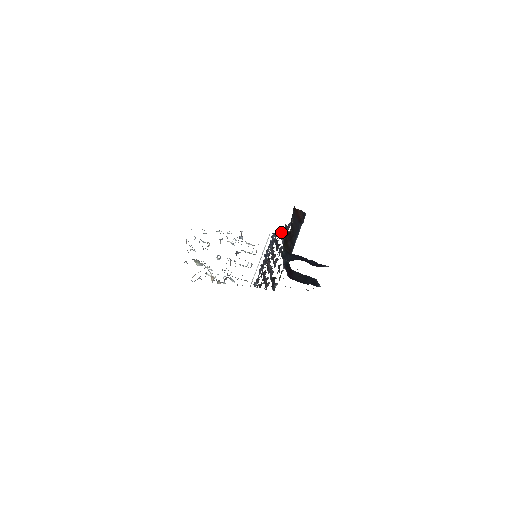
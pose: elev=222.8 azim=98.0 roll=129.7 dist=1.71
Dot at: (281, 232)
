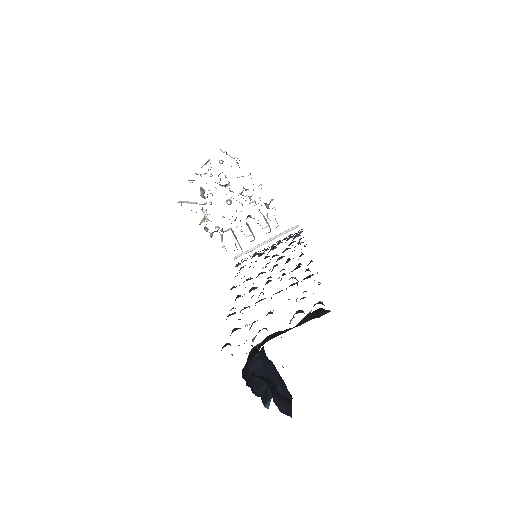
Dot at: (299, 265)
